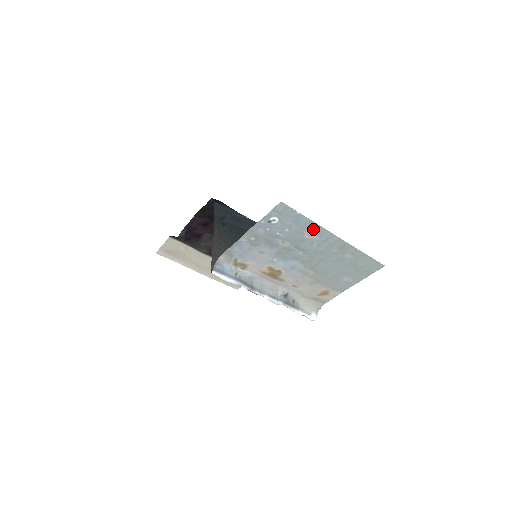
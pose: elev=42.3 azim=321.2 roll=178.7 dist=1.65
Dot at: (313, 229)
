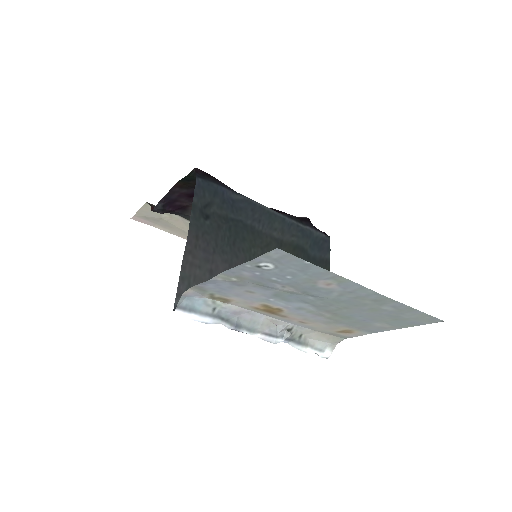
Dot at: (333, 280)
